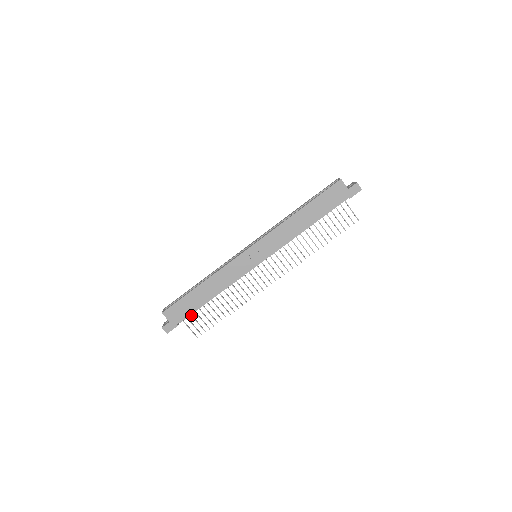
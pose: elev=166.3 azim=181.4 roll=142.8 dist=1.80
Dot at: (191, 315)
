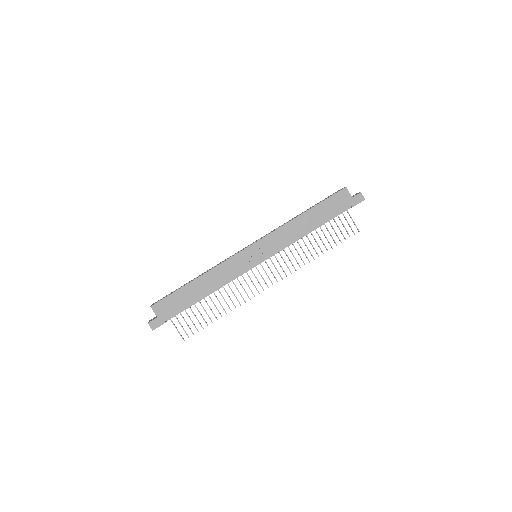
Dot at: (180, 314)
